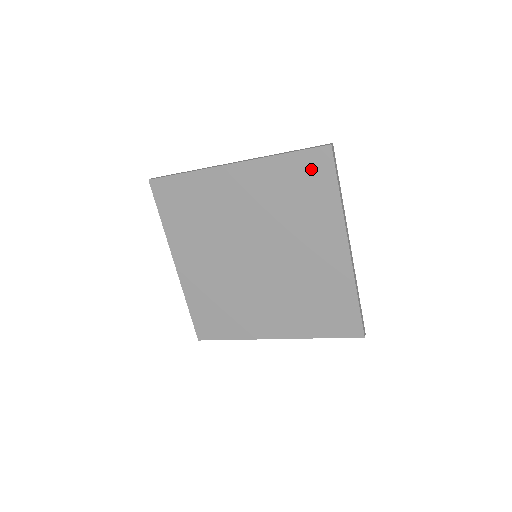
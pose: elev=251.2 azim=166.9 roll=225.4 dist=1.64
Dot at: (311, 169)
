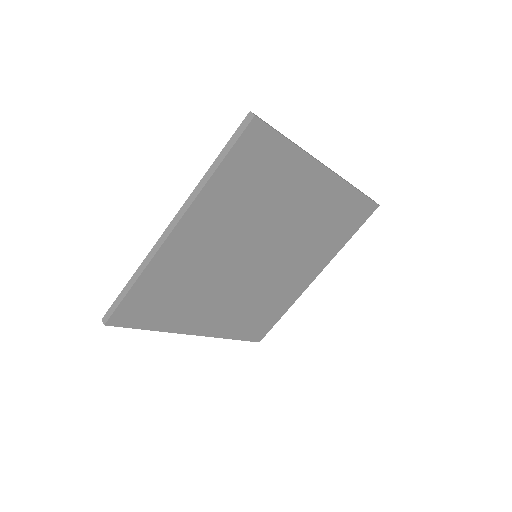
Dot at: (357, 213)
